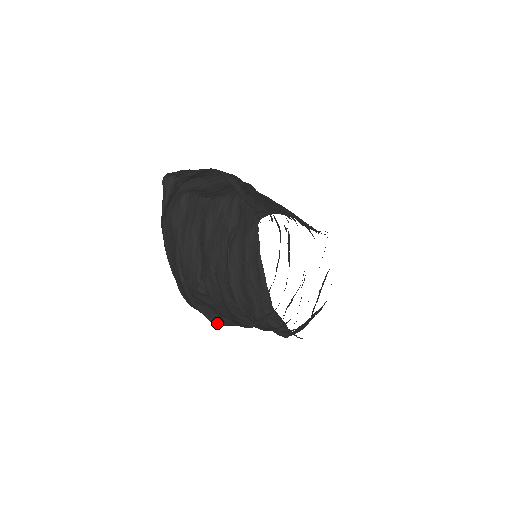
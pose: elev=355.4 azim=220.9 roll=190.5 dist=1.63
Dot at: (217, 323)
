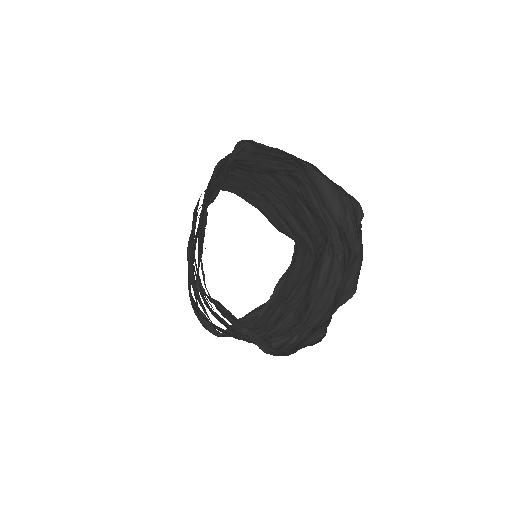
Dot at: (265, 349)
